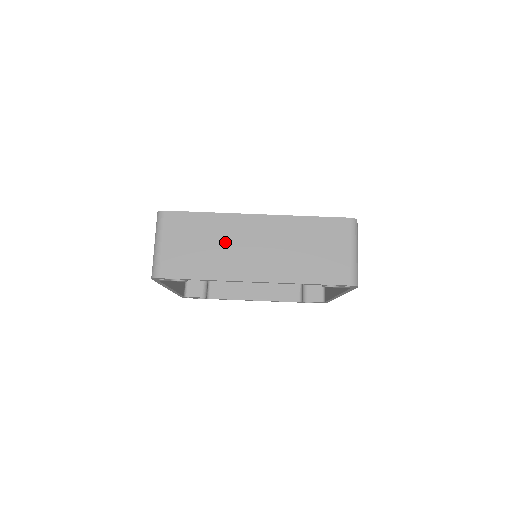
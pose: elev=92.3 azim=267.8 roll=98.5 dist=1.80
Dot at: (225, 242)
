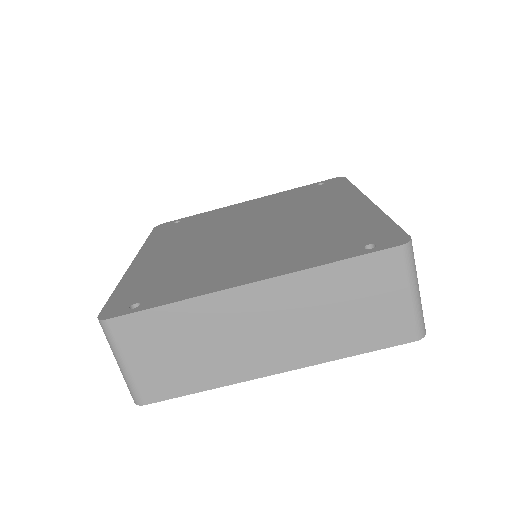
Dot at: (216, 336)
